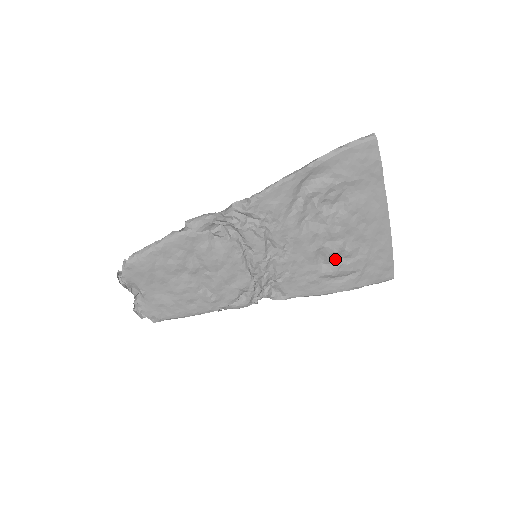
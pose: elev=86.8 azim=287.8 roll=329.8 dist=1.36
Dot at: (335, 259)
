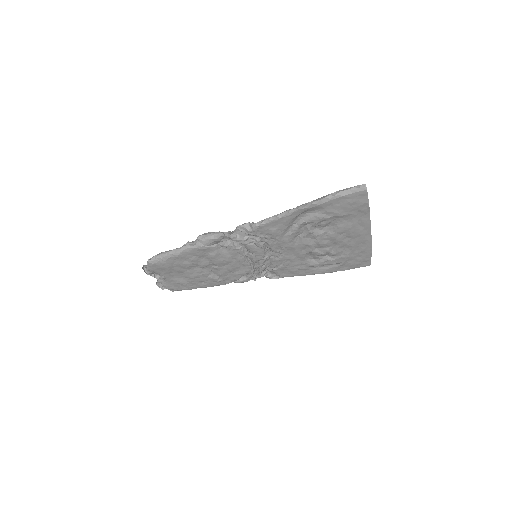
Dot at: (322, 257)
